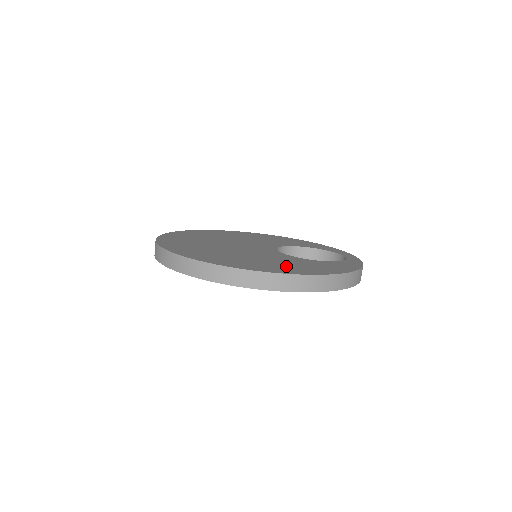
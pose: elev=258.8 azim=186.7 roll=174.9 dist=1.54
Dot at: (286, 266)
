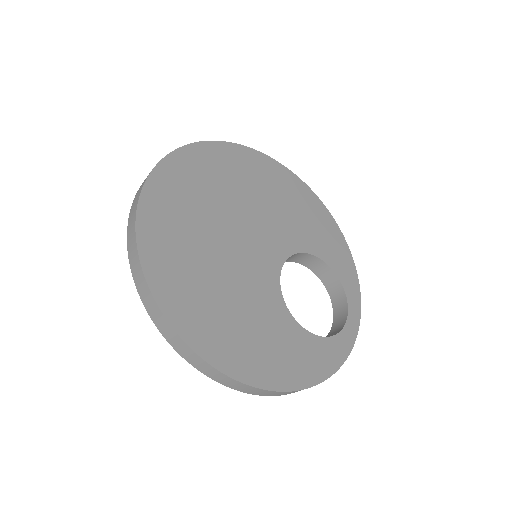
Dot at: (249, 345)
